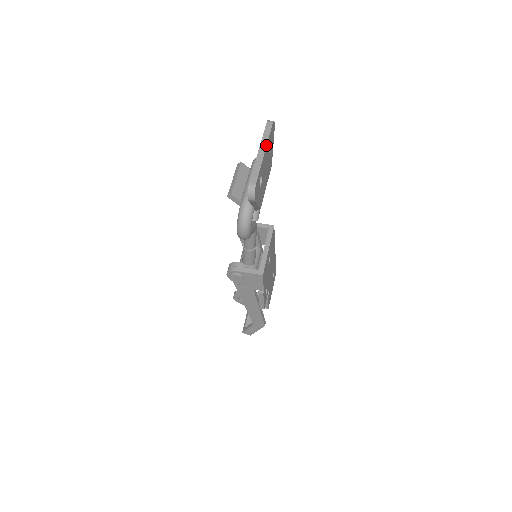
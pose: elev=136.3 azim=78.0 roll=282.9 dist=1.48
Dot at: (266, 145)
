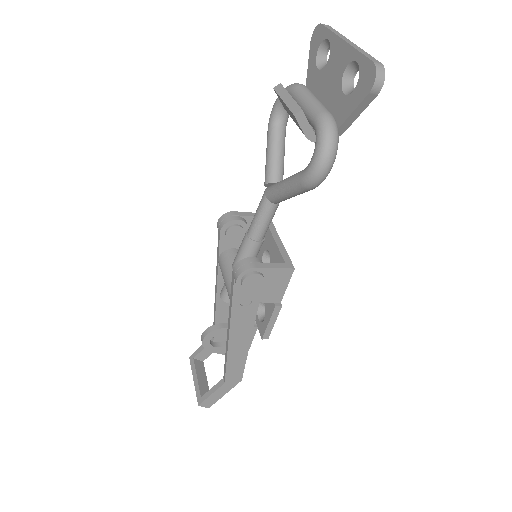
Dot at: occluded
